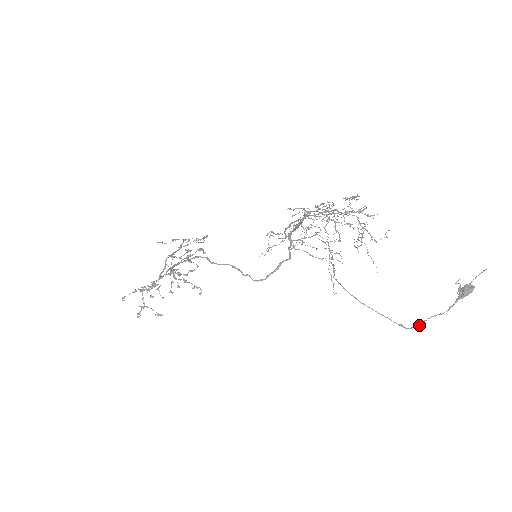
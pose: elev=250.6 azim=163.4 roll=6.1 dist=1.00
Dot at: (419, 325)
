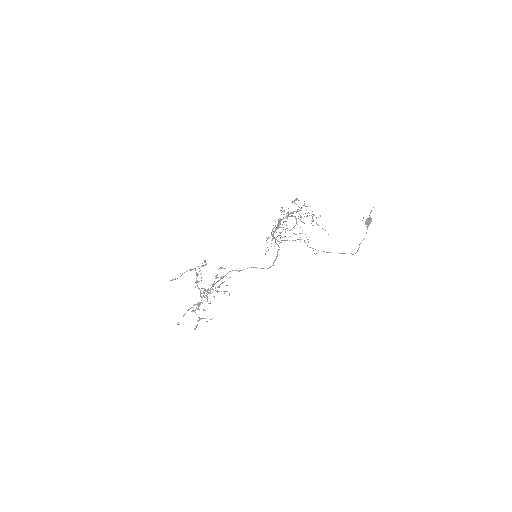
Dot at: occluded
